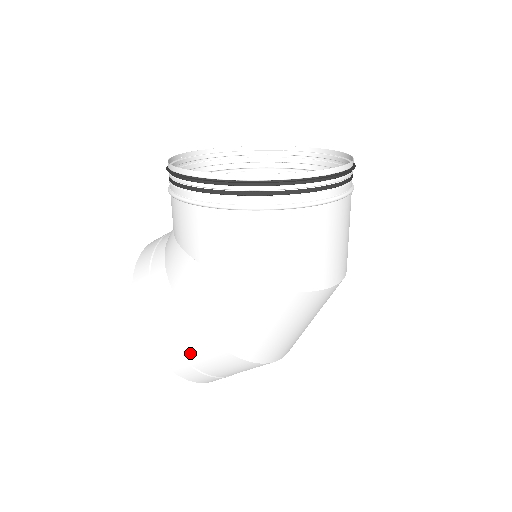
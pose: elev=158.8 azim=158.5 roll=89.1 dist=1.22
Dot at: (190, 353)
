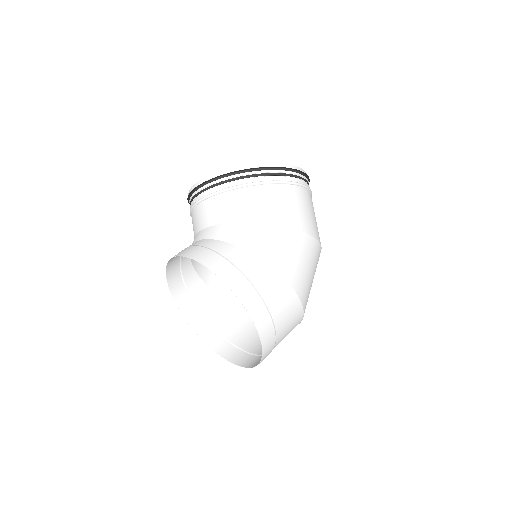
Dot at: (273, 302)
